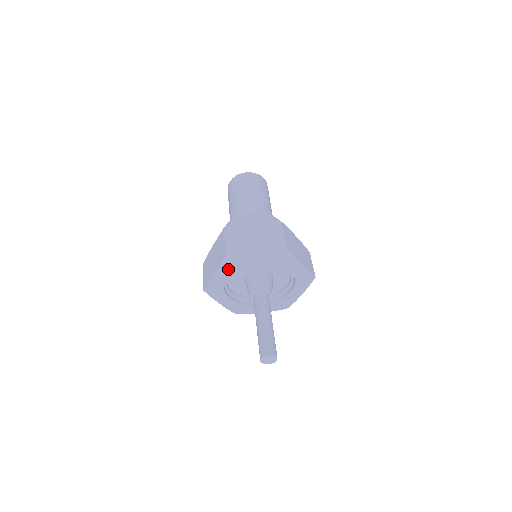
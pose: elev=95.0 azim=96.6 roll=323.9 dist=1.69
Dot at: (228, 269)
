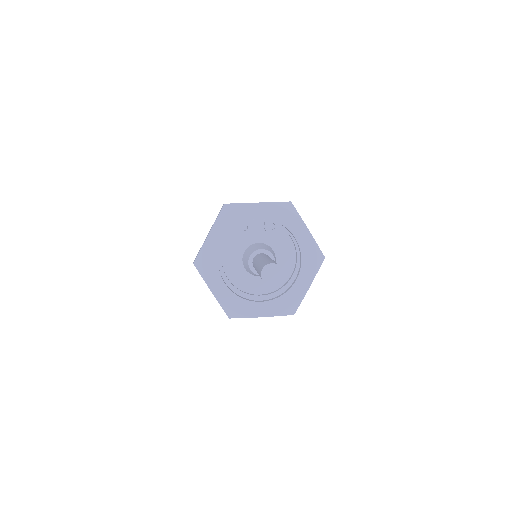
Dot at: (225, 226)
